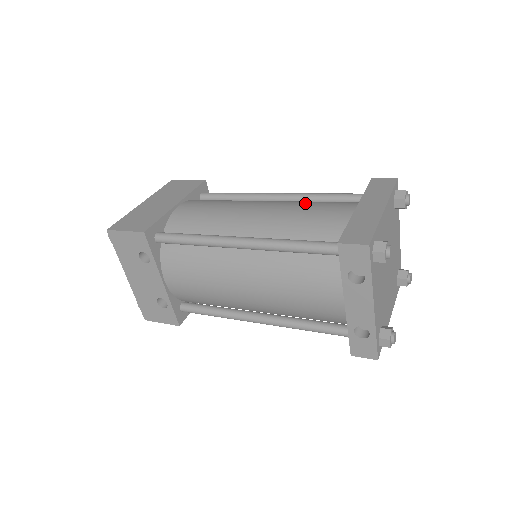
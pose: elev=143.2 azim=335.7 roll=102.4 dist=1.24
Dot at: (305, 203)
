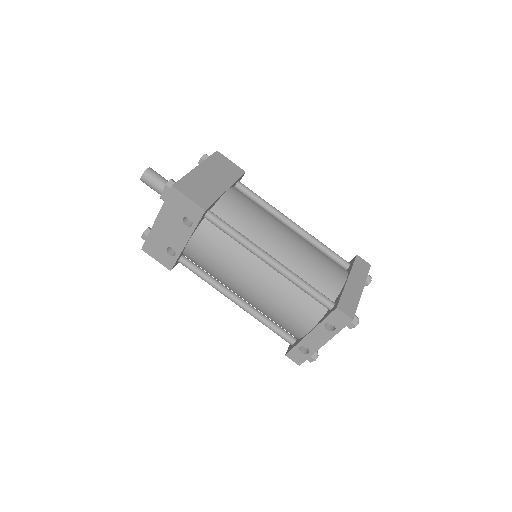
Dot at: (316, 251)
